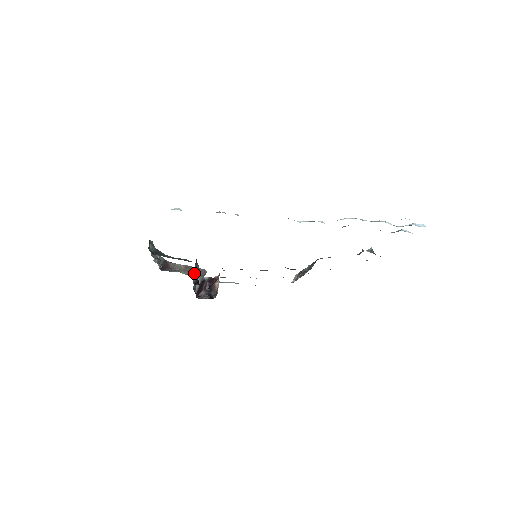
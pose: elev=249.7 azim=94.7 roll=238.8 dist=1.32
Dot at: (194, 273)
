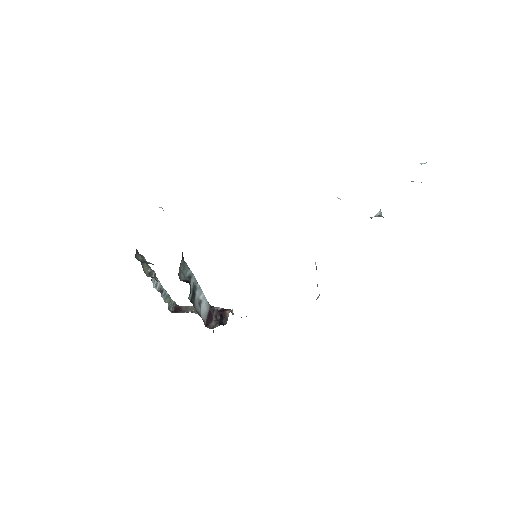
Dot at: (183, 273)
